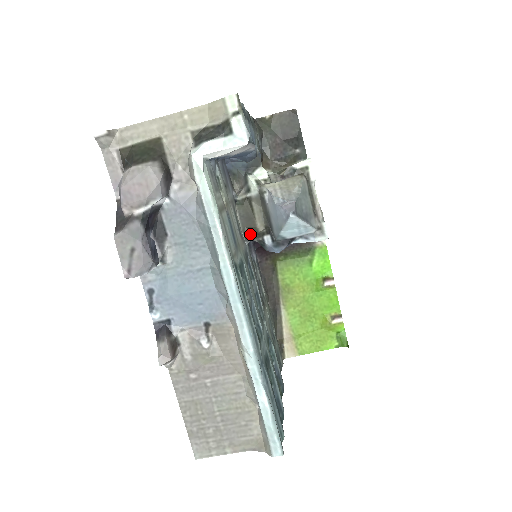
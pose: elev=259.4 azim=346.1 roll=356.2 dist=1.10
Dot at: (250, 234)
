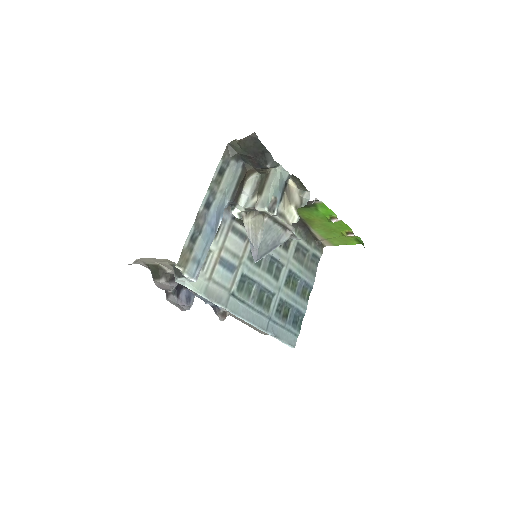
Dot at: occluded
